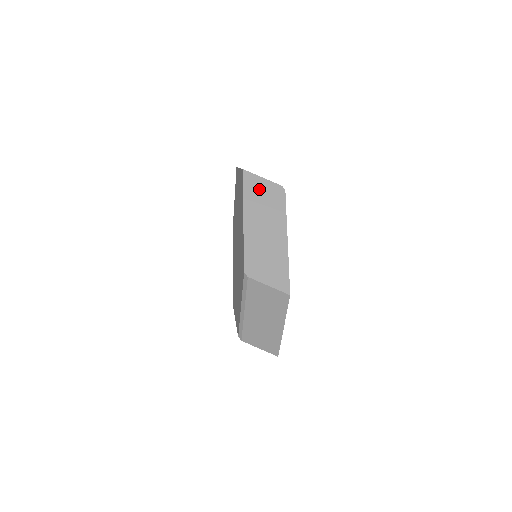
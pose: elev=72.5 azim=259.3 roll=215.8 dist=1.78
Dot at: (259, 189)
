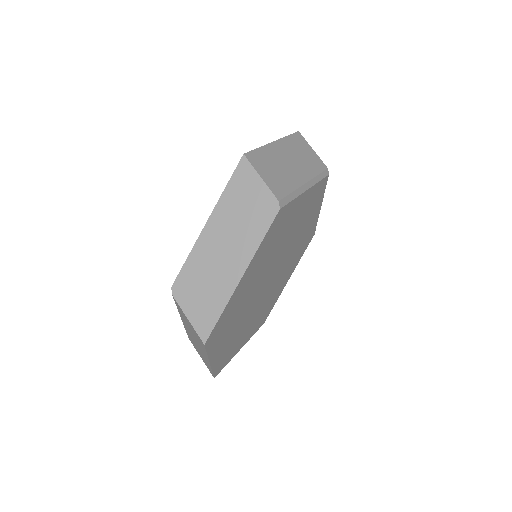
Dot at: (247, 192)
